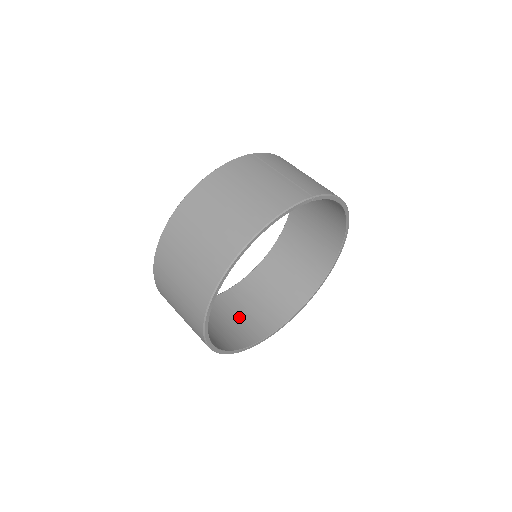
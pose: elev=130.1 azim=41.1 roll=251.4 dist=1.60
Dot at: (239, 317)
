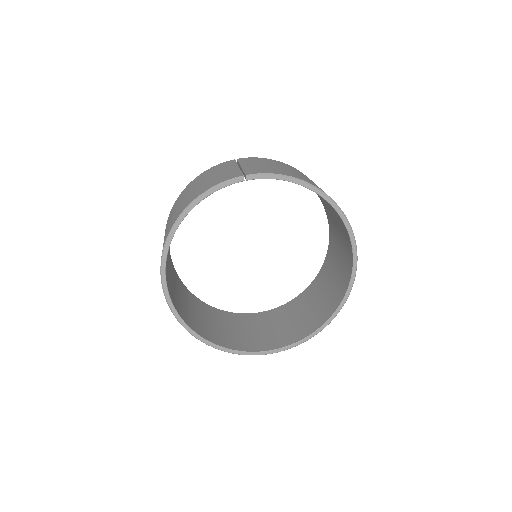
Dot at: (271, 329)
